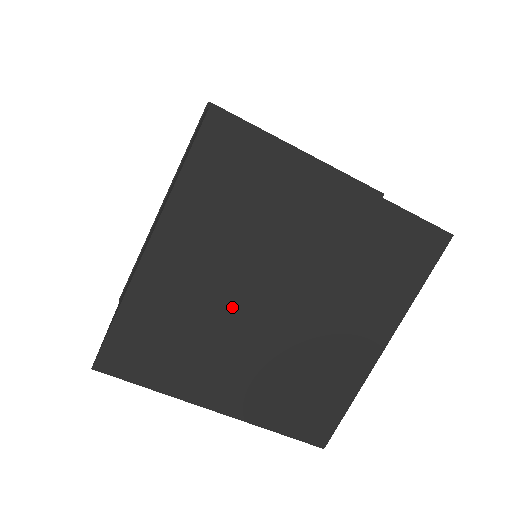
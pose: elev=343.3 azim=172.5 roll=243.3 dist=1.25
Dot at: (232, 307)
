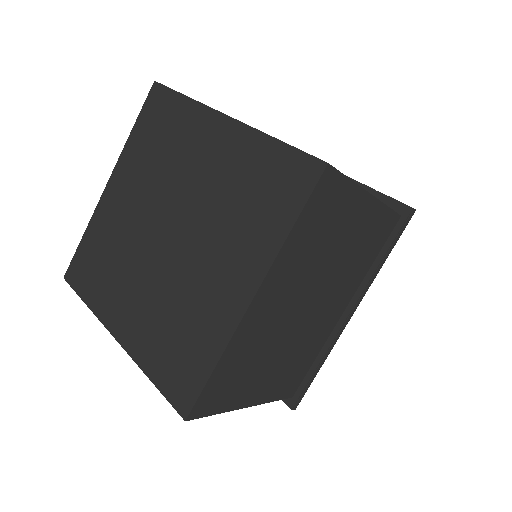
Dot at: (141, 236)
